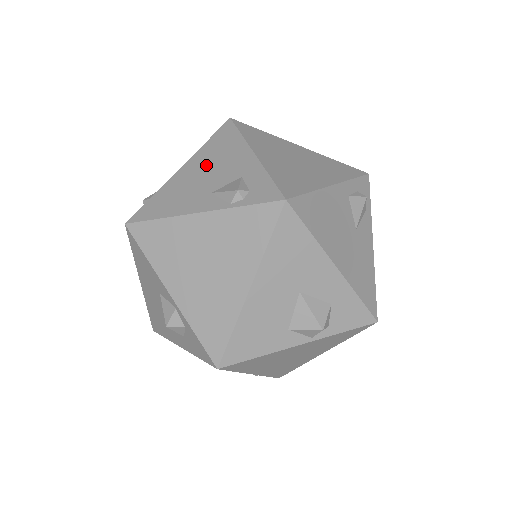
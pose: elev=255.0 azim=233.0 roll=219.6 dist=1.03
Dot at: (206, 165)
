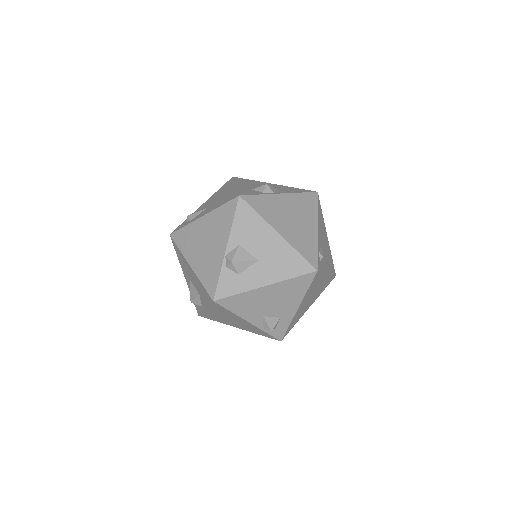
Dot at: (276, 297)
